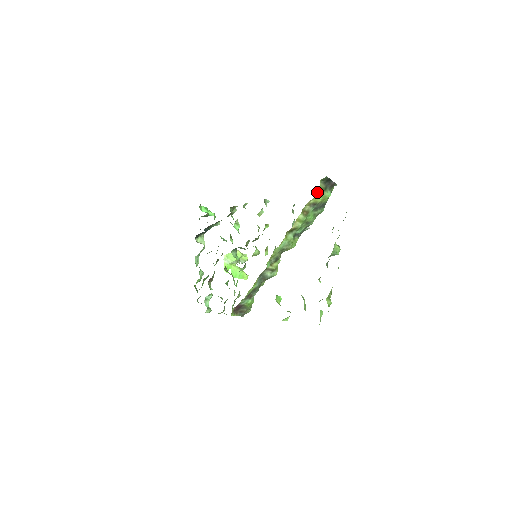
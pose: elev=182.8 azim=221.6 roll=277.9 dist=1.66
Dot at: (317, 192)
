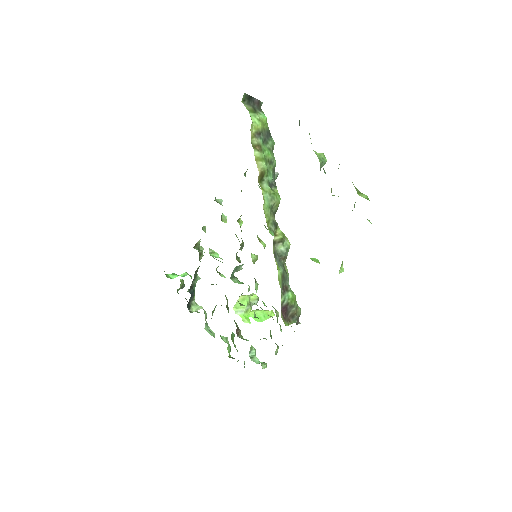
Dot at: occluded
